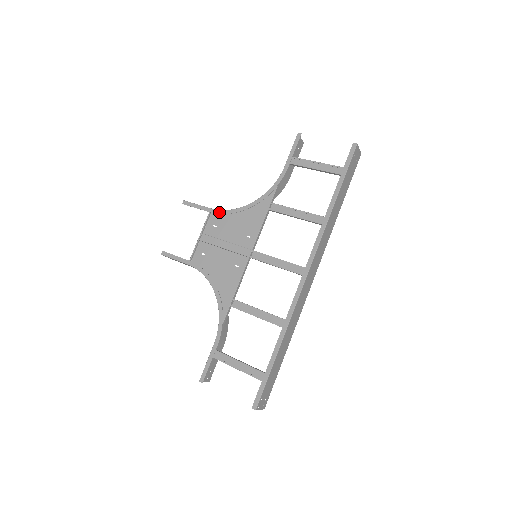
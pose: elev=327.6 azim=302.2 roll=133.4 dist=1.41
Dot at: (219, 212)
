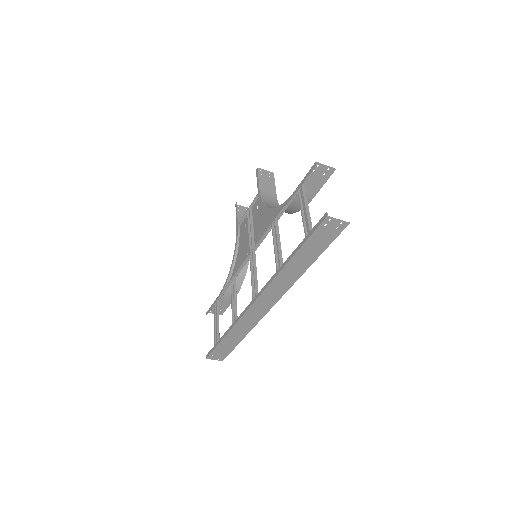
Dot at: (259, 198)
